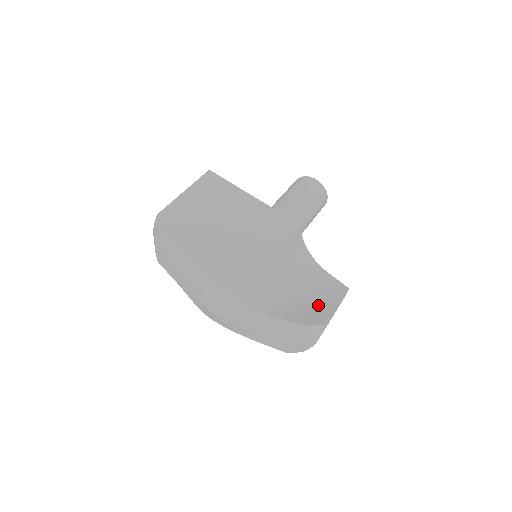
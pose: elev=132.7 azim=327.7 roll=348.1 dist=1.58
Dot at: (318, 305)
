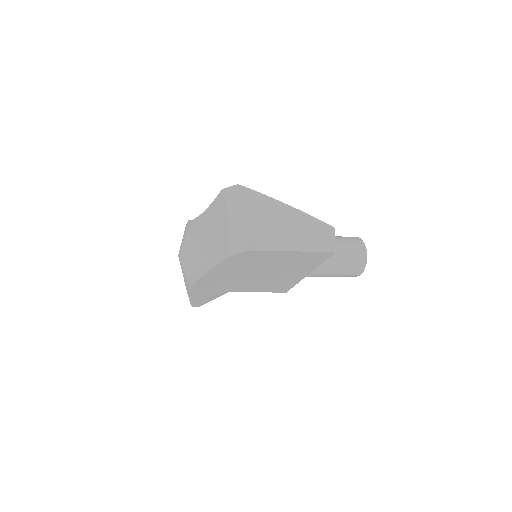
Dot at: occluded
